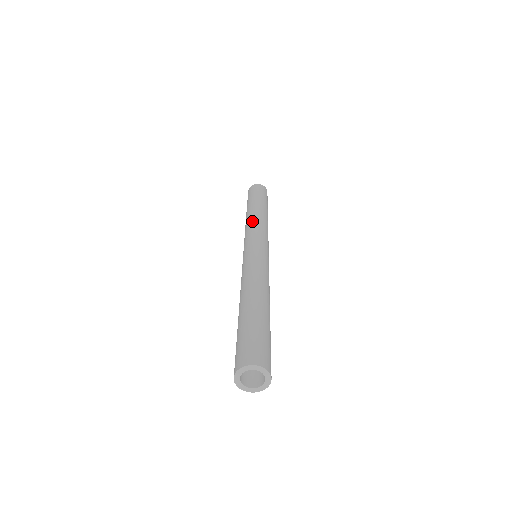
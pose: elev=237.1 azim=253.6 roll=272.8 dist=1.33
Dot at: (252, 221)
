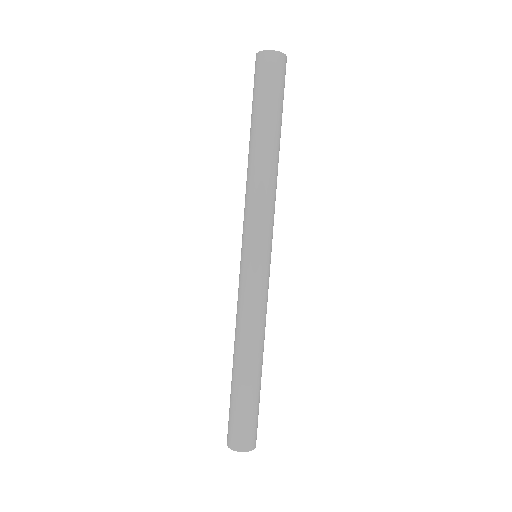
Dot at: (262, 190)
